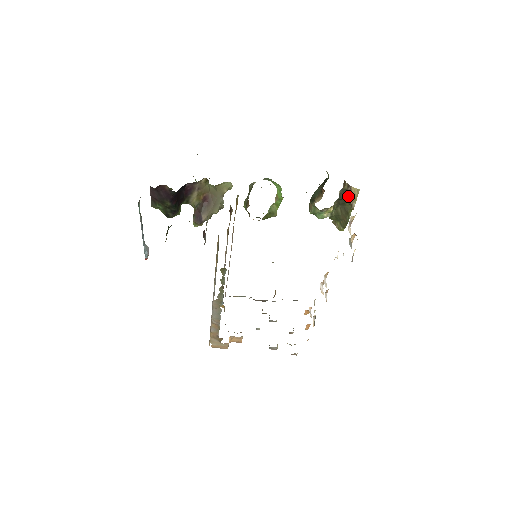
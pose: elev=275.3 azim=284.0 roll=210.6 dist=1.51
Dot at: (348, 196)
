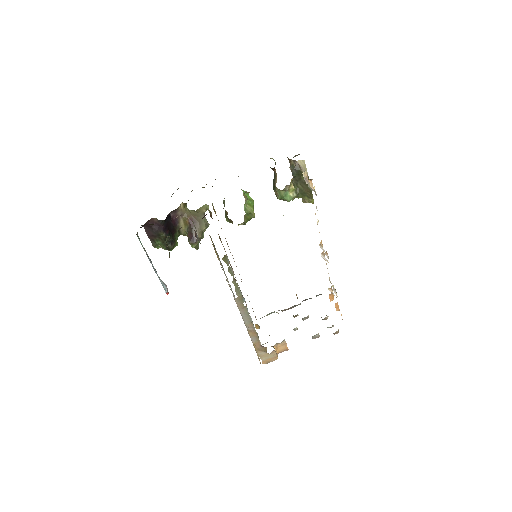
Dot at: (298, 169)
